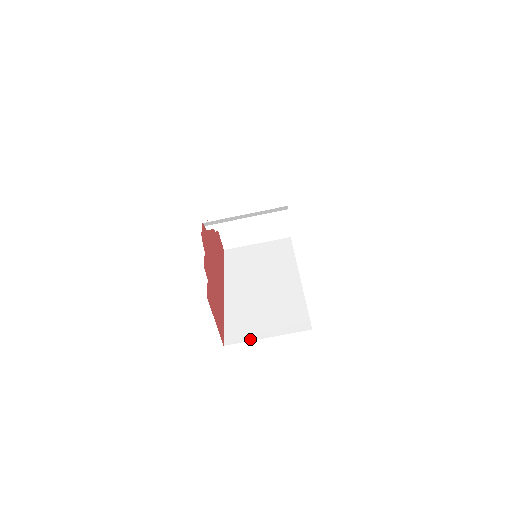
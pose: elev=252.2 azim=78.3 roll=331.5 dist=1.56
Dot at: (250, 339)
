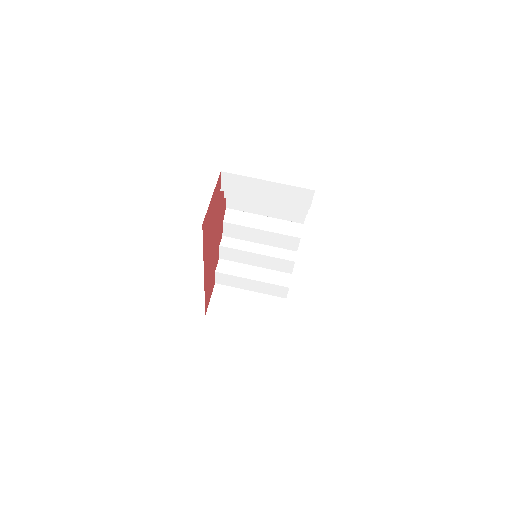
Dot at: occluded
